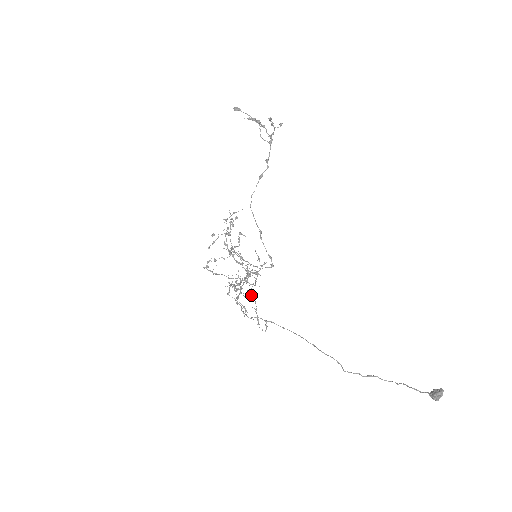
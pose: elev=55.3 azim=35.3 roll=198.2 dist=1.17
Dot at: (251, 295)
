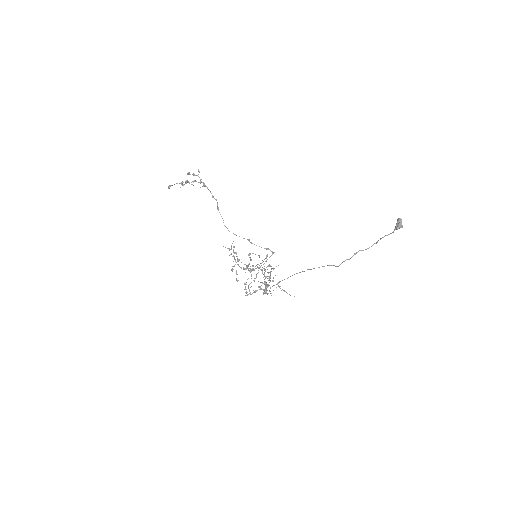
Dot at: (270, 281)
